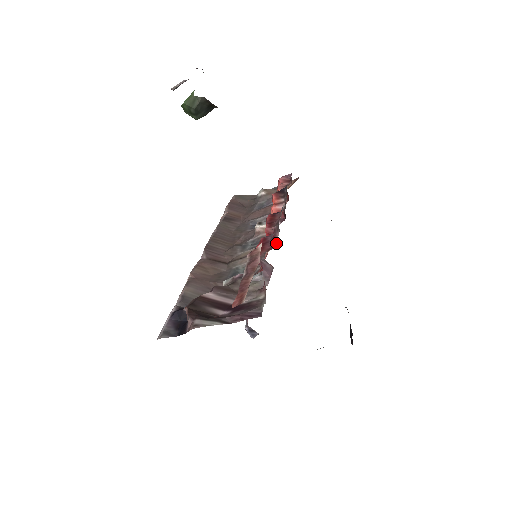
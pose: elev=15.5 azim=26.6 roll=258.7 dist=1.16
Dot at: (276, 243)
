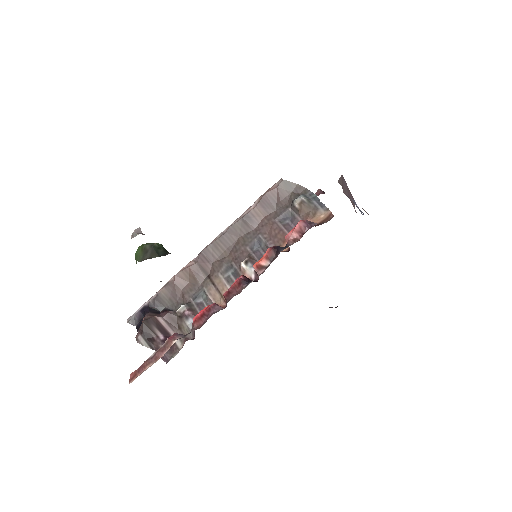
Dot at: (226, 306)
